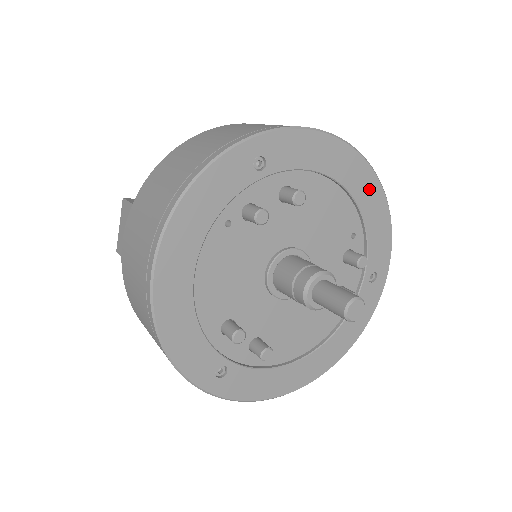
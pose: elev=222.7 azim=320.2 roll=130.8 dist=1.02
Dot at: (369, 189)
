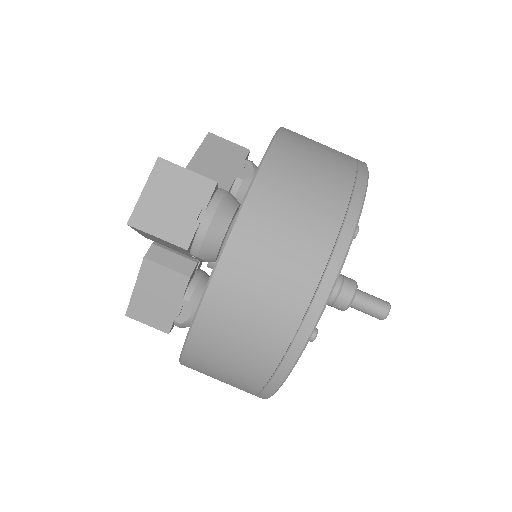
Dot at: occluded
